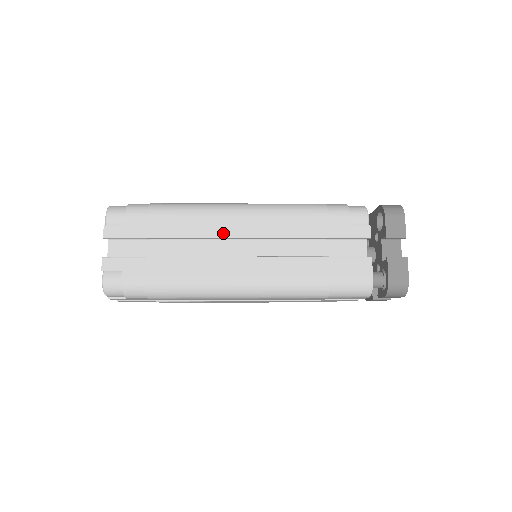
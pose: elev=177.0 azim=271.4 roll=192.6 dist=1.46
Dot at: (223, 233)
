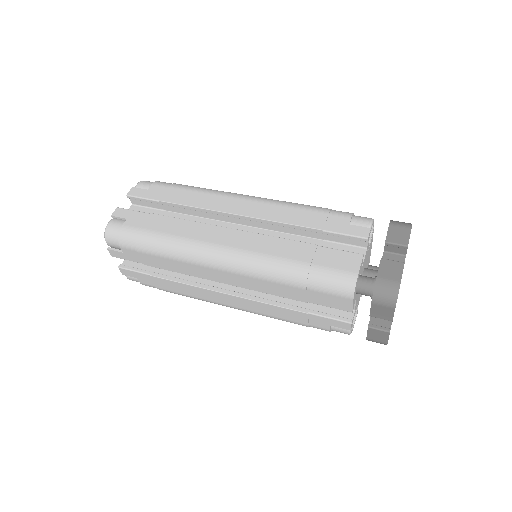
Dot at: (224, 209)
